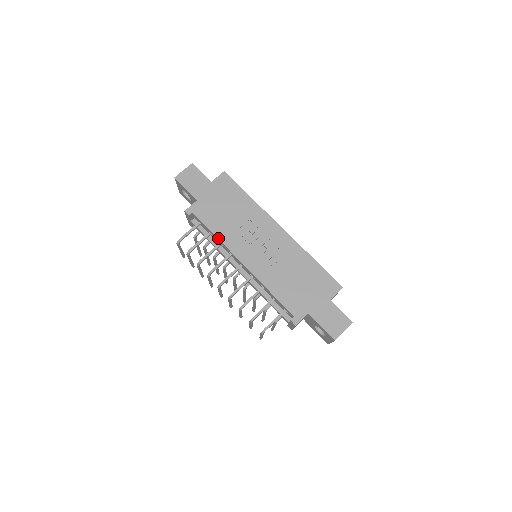
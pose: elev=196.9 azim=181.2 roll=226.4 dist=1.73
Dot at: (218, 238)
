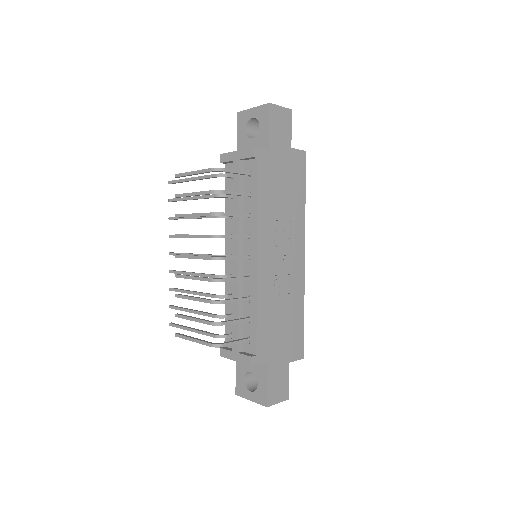
Dot at: (258, 210)
